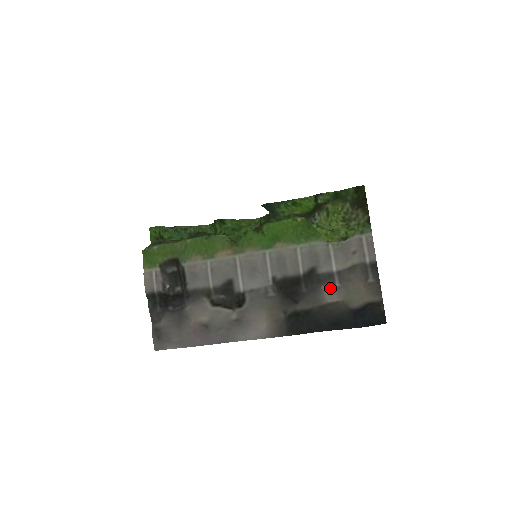
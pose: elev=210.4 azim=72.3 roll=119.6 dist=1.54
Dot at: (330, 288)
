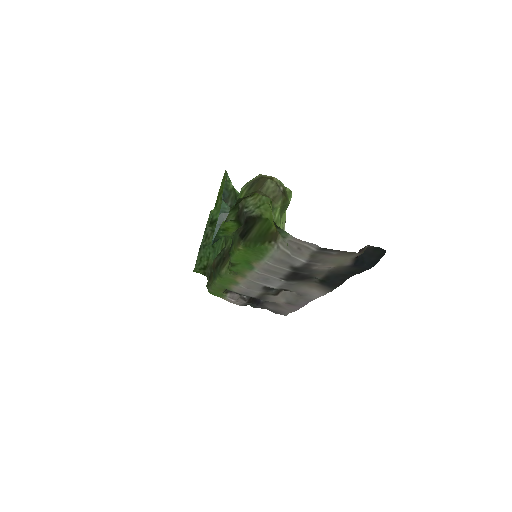
Dot at: (318, 267)
